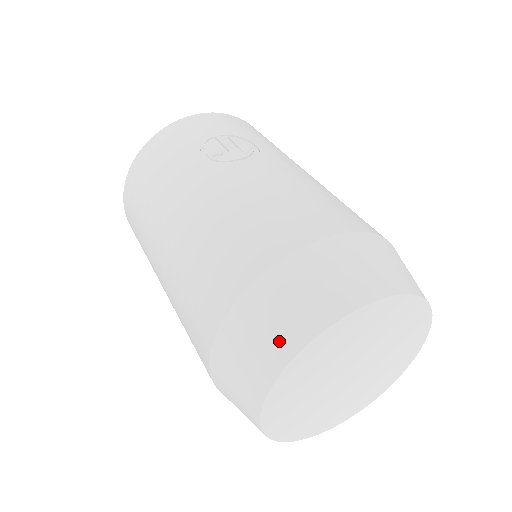
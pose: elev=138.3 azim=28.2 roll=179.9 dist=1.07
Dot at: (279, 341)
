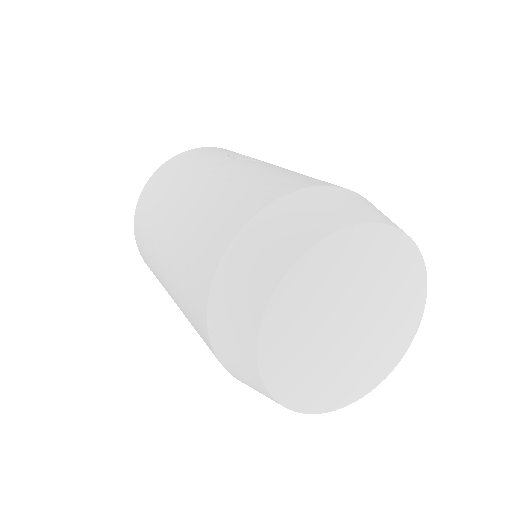
Dot at: (299, 235)
